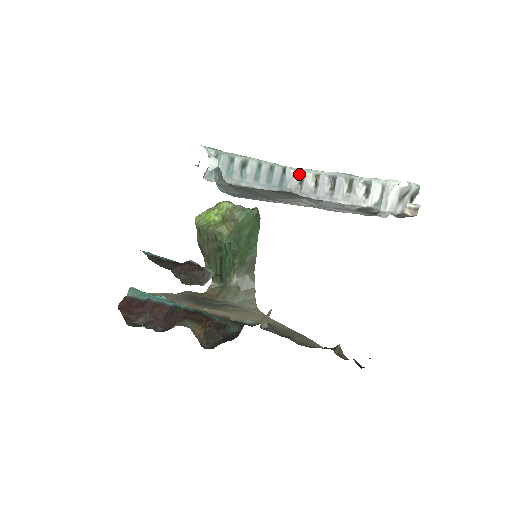
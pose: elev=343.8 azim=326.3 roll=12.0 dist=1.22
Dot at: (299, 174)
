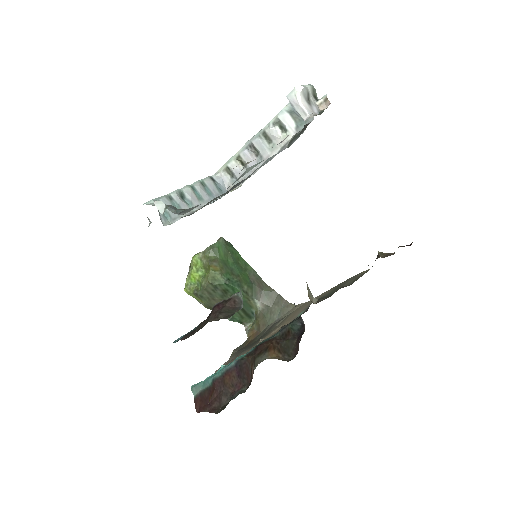
Dot at: (225, 172)
